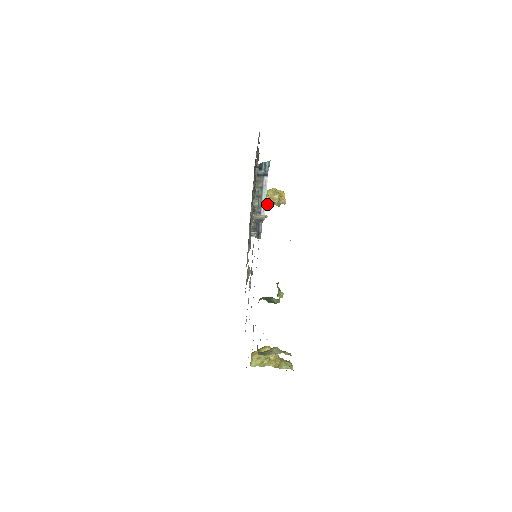
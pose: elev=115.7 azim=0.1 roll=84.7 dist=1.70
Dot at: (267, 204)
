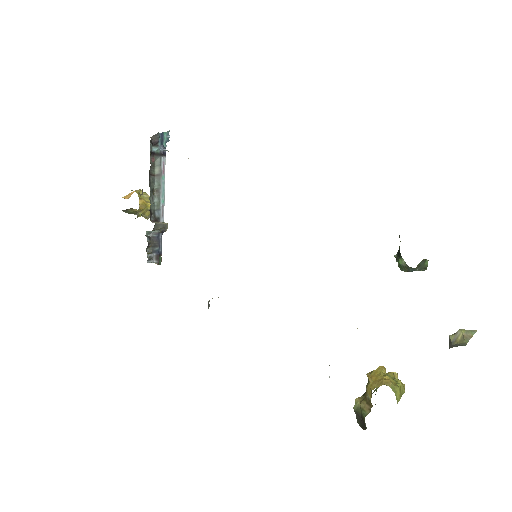
Dot at: (142, 212)
